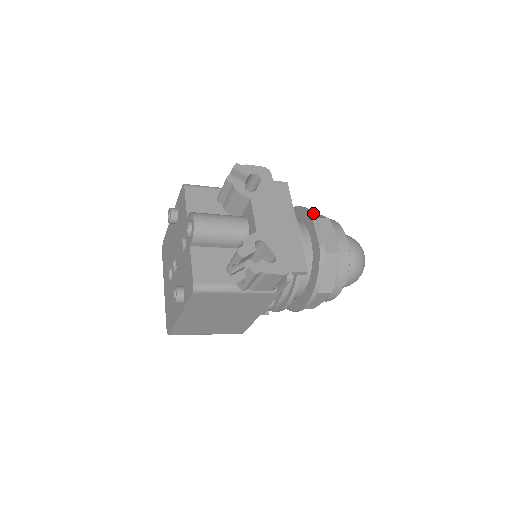
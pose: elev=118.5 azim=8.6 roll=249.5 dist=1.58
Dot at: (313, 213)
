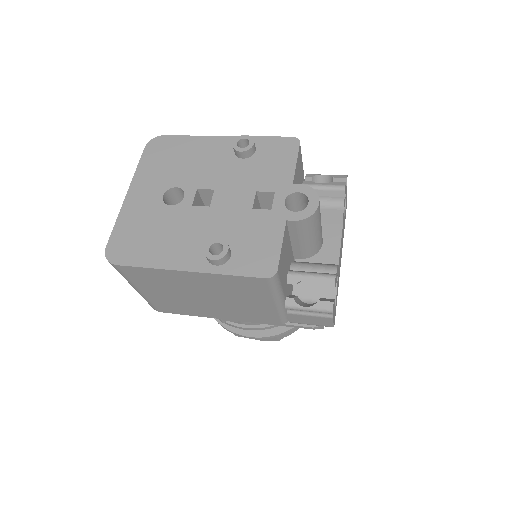
Dot at: occluded
